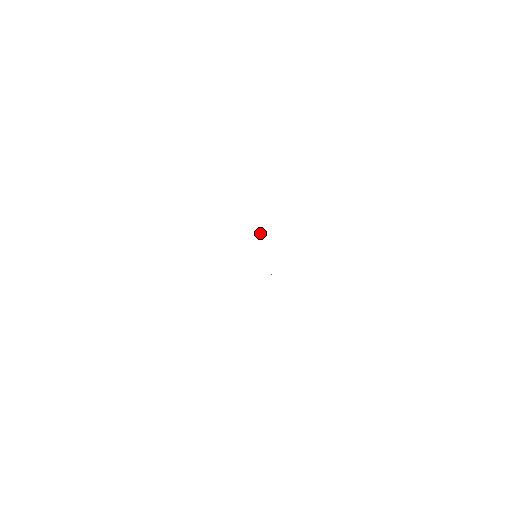
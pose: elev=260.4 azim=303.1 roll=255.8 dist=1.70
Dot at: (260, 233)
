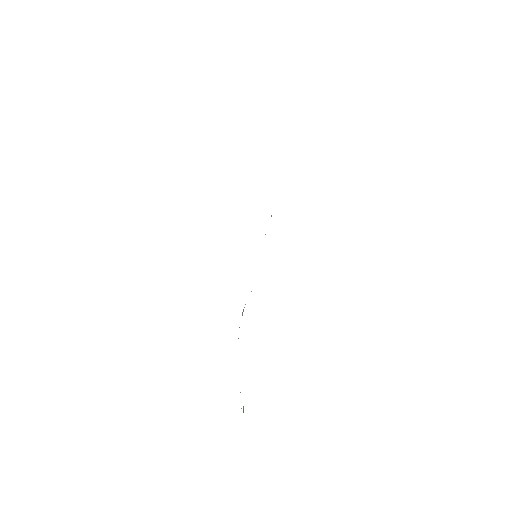
Dot at: occluded
